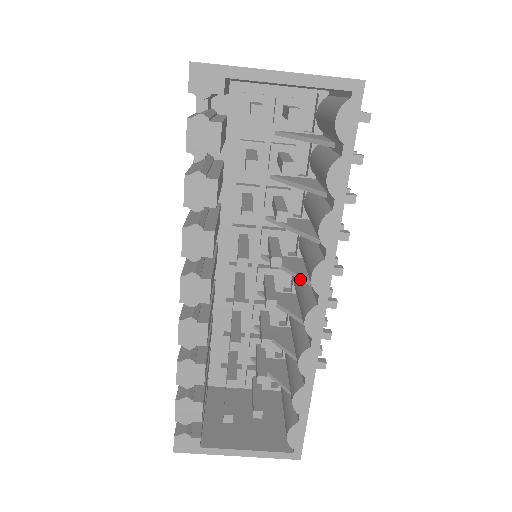
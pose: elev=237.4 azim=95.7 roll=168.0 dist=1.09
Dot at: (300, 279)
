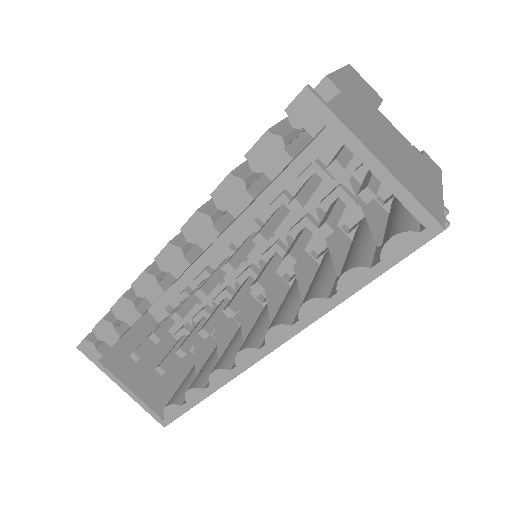
Dot at: (269, 311)
